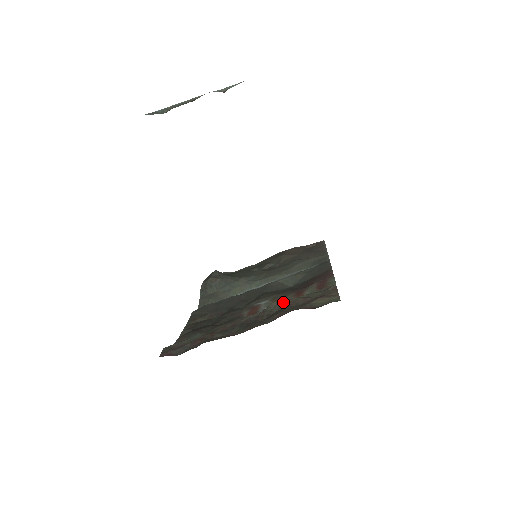
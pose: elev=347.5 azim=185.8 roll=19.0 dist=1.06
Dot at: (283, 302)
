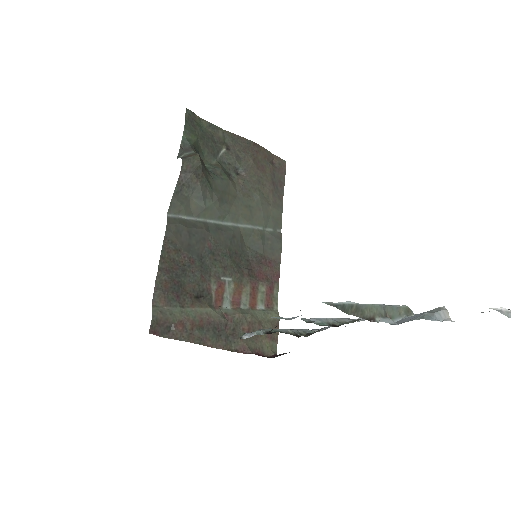
Dot at: (247, 318)
